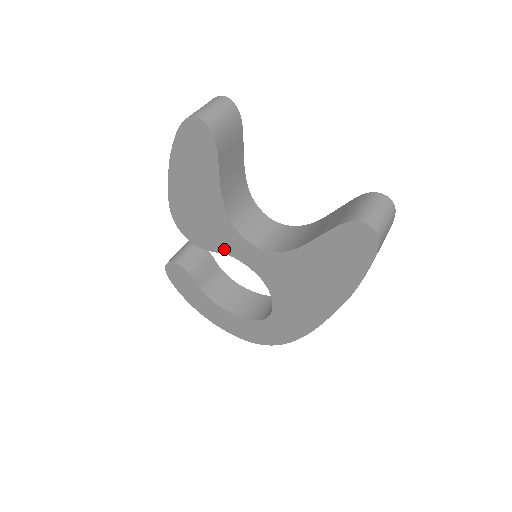
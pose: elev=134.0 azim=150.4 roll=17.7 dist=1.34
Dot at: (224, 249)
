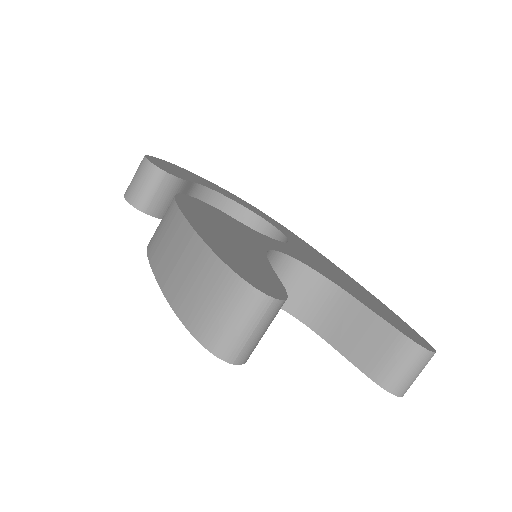
Dot at: occluded
